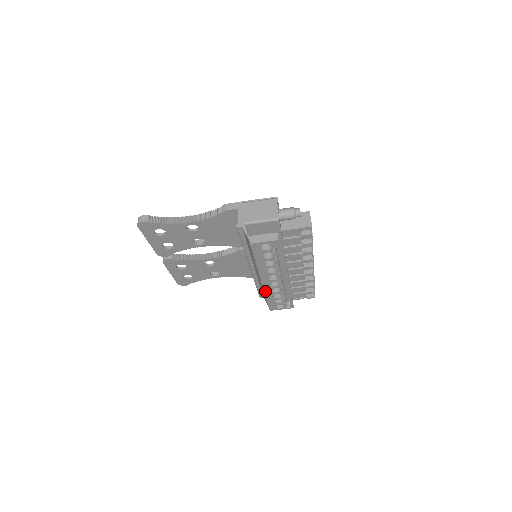
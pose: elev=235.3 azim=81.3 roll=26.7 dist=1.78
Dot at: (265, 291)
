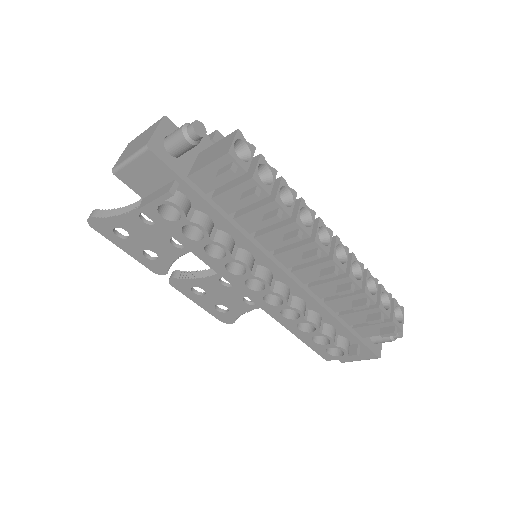
Dot at: (274, 317)
